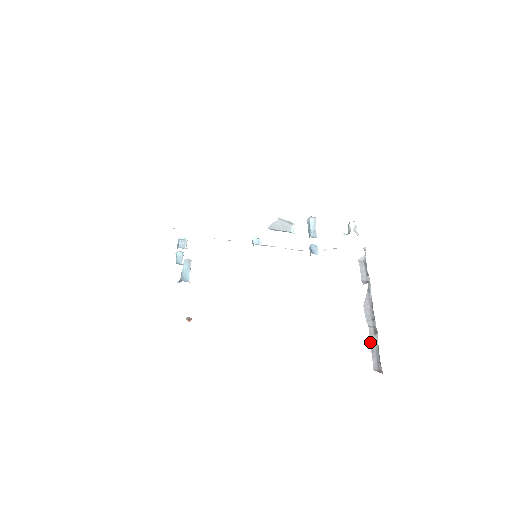
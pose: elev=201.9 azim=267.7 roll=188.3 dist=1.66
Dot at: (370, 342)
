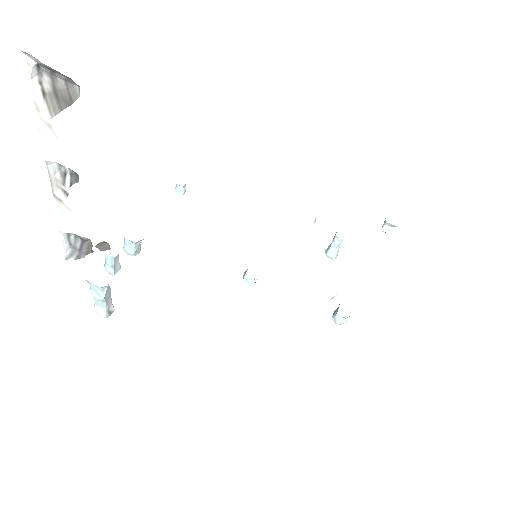
Dot at: occluded
